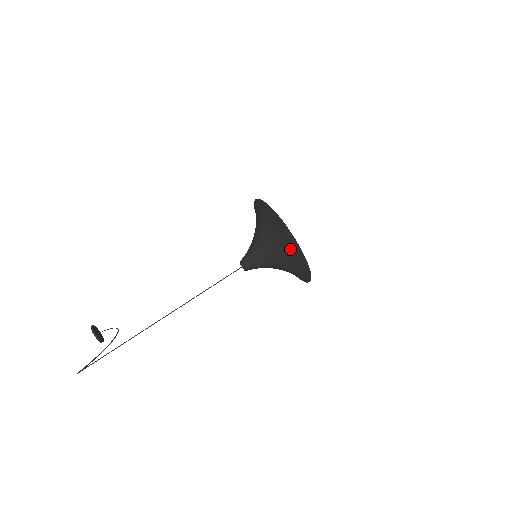
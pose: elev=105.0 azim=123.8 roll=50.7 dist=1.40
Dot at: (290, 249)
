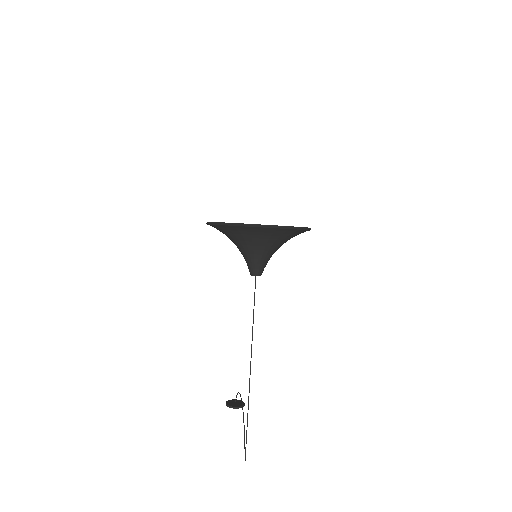
Dot at: (267, 233)
